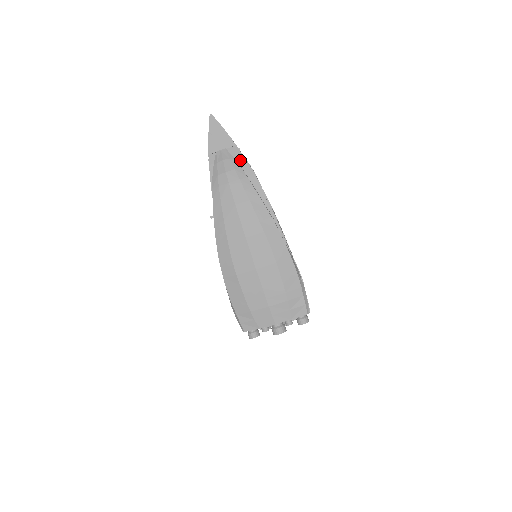
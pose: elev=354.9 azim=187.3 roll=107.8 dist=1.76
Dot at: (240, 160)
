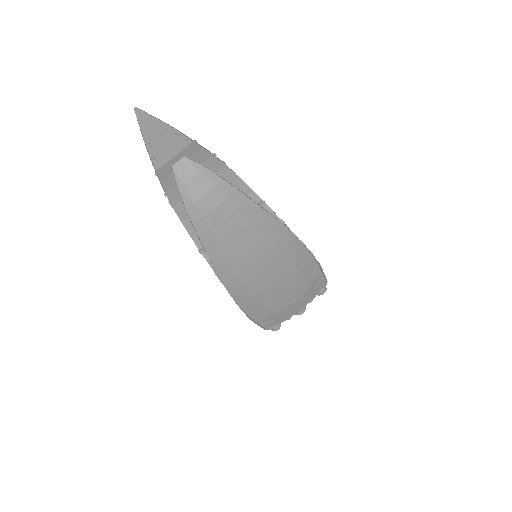
Dot at: (202, 157)
